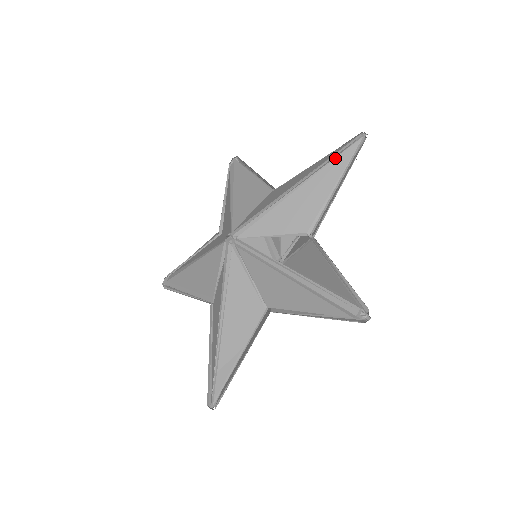
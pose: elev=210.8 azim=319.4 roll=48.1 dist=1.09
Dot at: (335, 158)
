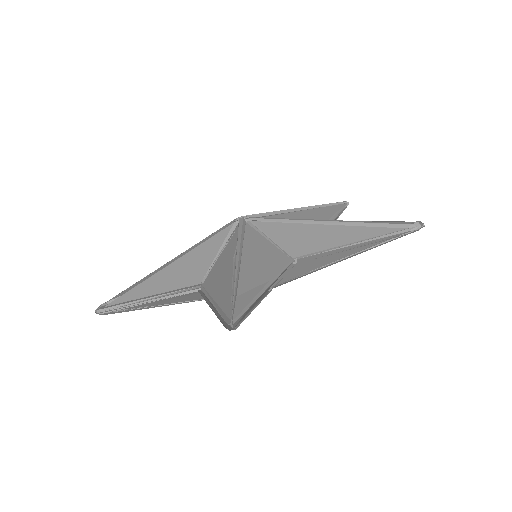
Dot at: (328, 206)
